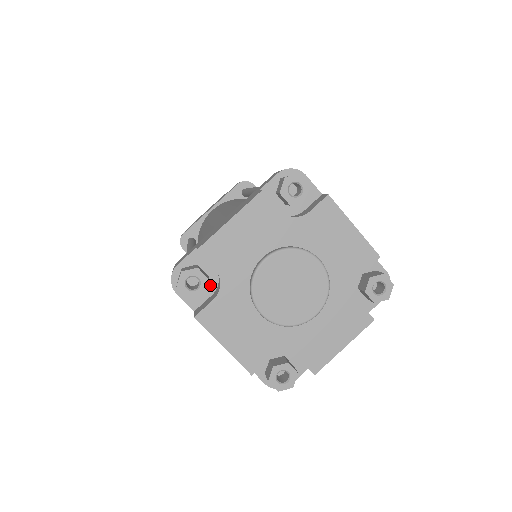
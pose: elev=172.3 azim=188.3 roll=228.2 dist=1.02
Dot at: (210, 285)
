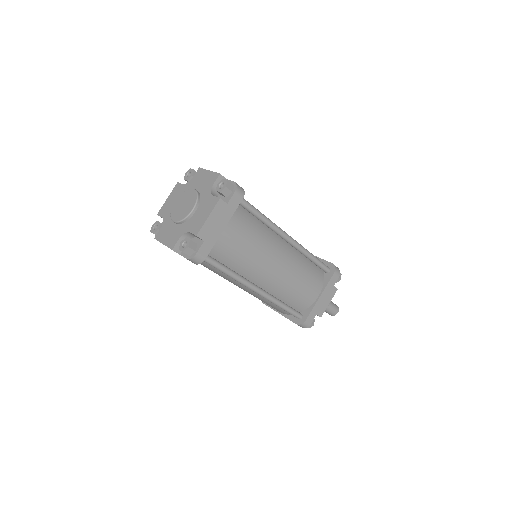
Dot at: occluded
